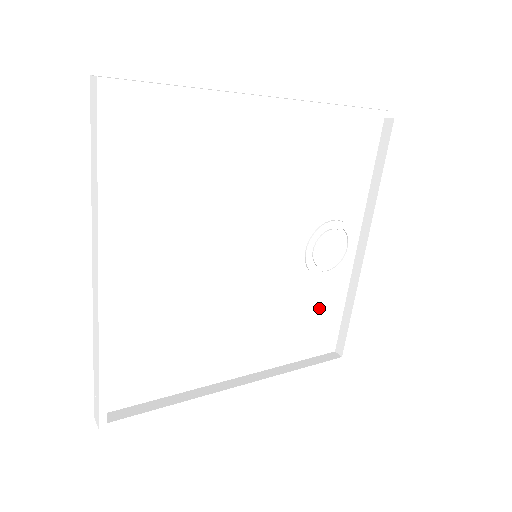
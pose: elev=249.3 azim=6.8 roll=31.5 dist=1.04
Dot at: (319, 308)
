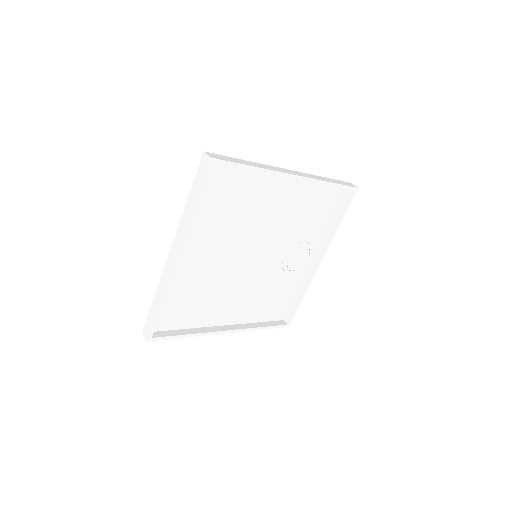
Dot at: (282, 292)
